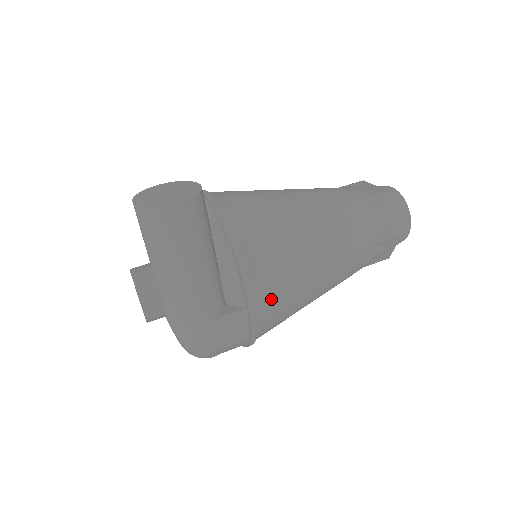
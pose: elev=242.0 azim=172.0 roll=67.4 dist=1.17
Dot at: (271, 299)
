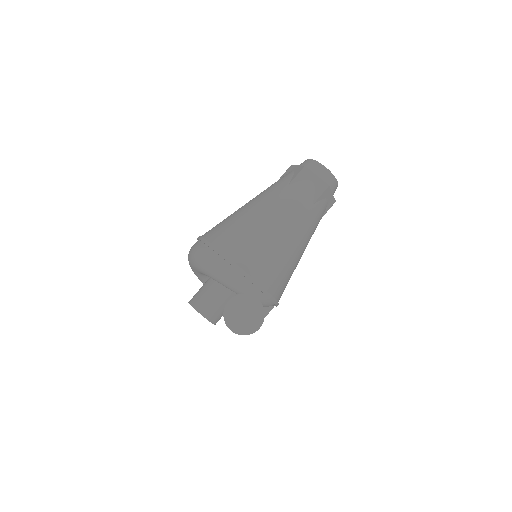
Dot at: occluded
